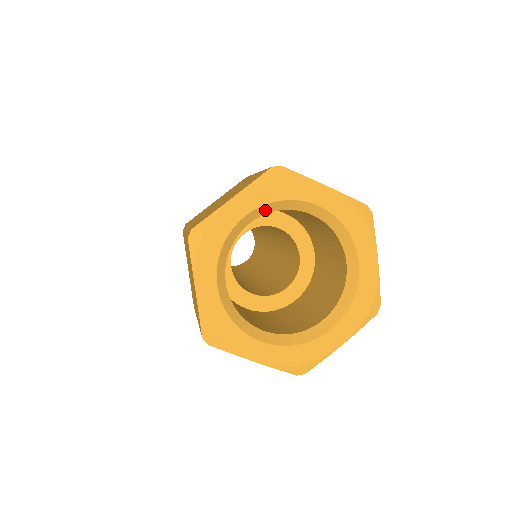
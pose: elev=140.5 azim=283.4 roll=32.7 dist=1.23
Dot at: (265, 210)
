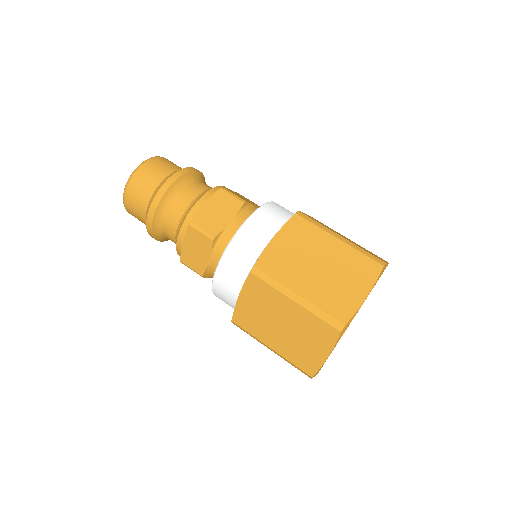
Dot at: occluded
